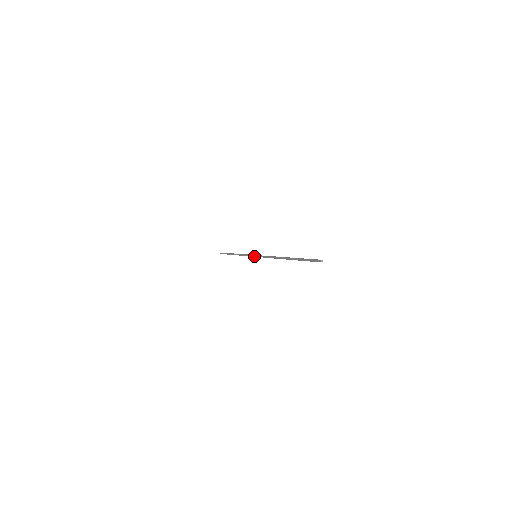
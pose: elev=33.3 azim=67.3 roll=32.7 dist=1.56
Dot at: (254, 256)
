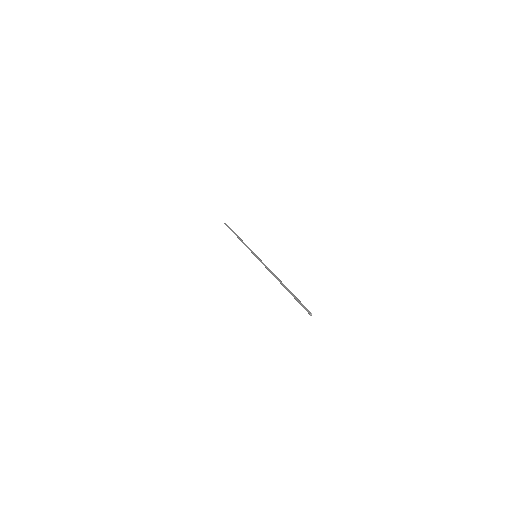
Dot at: (254, 255)
